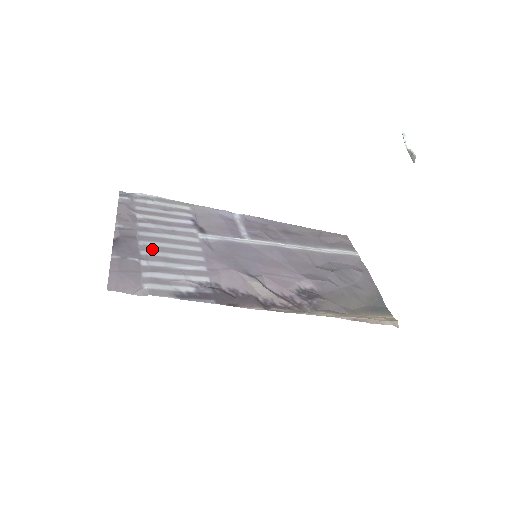
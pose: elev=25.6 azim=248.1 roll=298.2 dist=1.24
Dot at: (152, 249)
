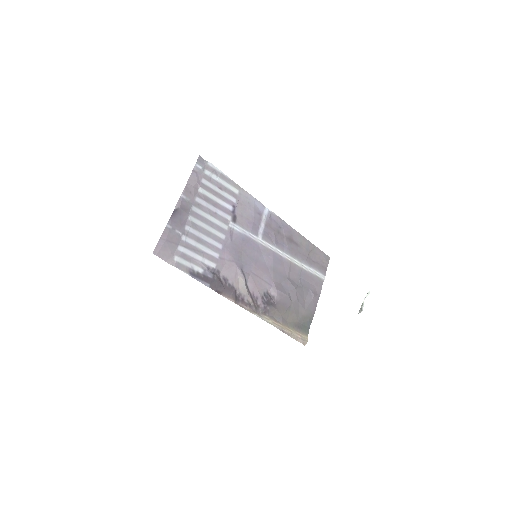
Dot at: (194, 227)
